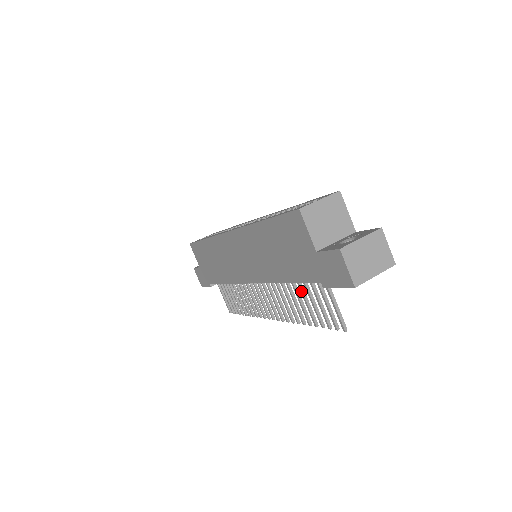
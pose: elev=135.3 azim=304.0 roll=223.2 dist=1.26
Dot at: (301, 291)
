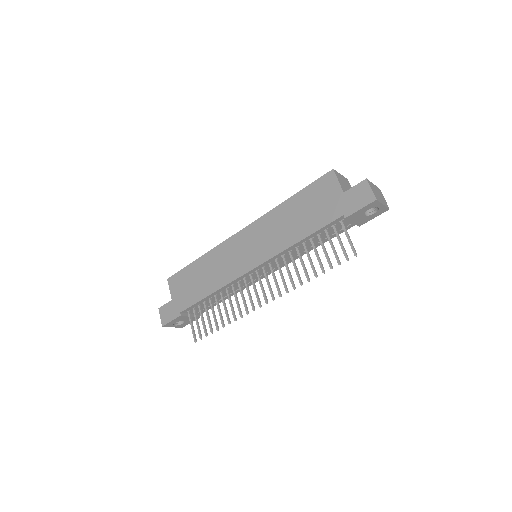
Dot at: (314, 246)
